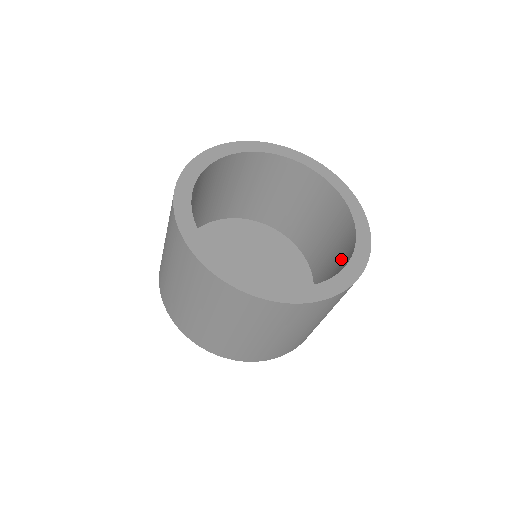
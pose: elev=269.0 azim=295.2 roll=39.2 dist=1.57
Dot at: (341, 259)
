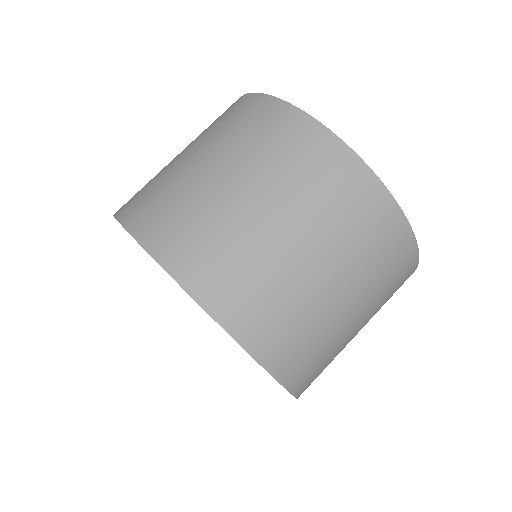
Dot at: occluded
